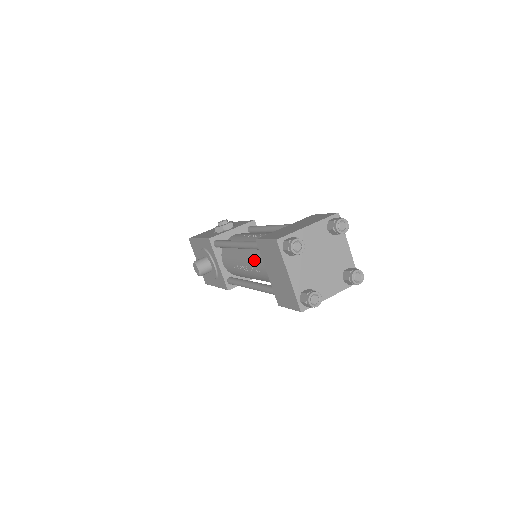
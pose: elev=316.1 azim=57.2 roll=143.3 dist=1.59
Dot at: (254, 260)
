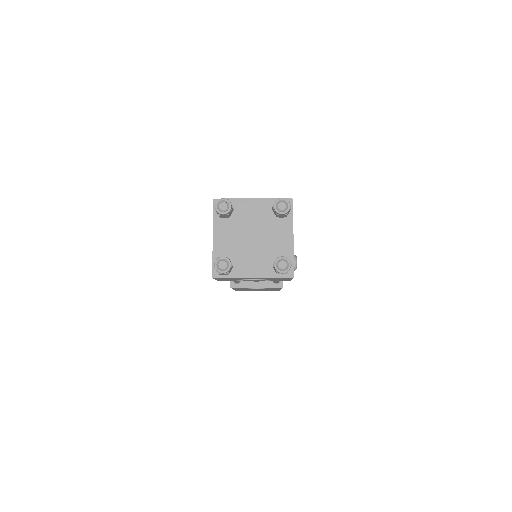
Dot at: occluded
